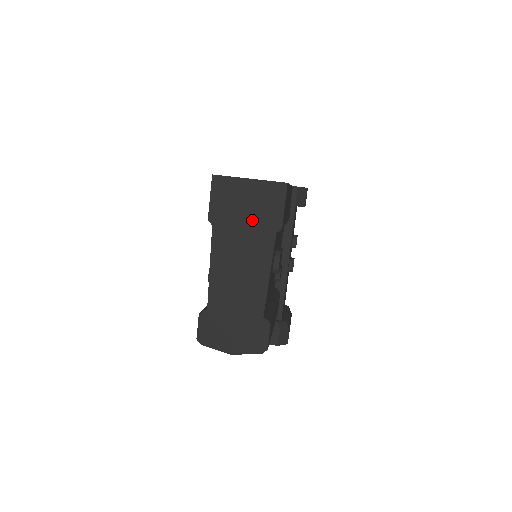
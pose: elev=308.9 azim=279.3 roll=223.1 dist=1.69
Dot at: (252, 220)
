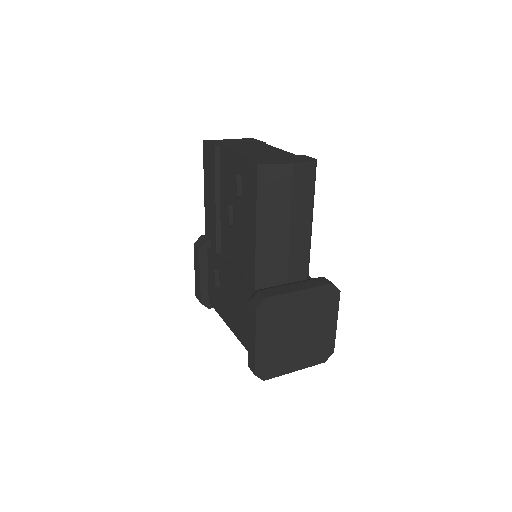
Dot at: (244, 143)
